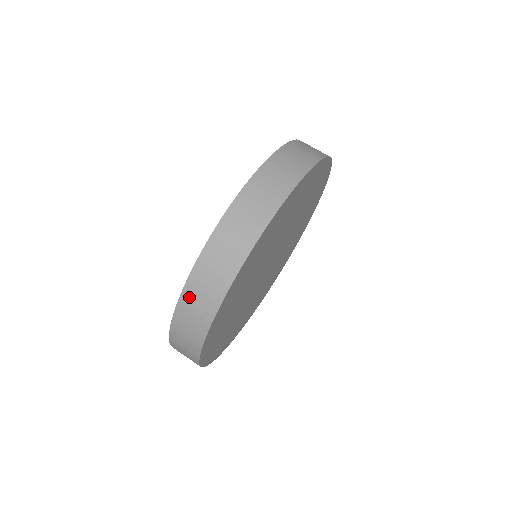
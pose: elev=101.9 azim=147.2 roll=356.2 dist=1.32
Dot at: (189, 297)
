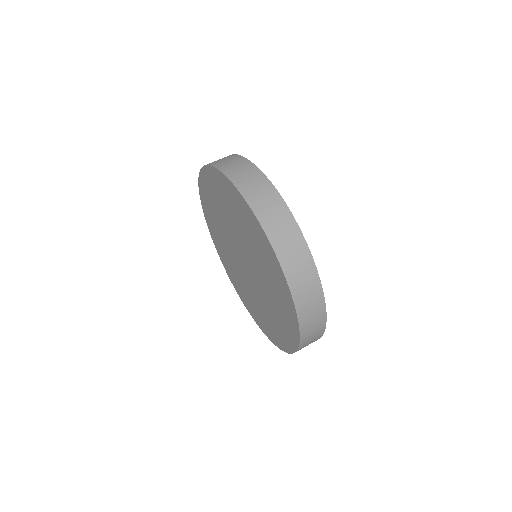
Dot at: (306, 335)
